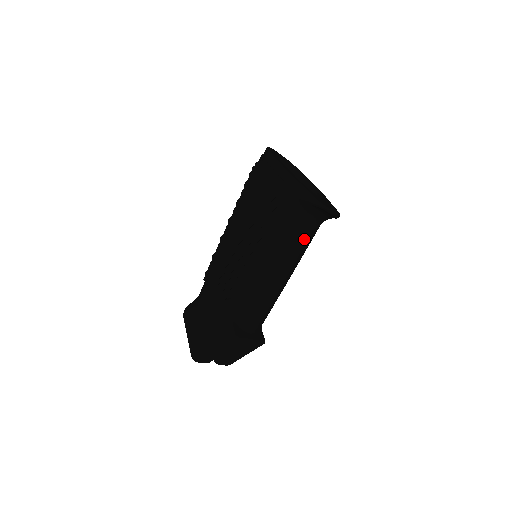
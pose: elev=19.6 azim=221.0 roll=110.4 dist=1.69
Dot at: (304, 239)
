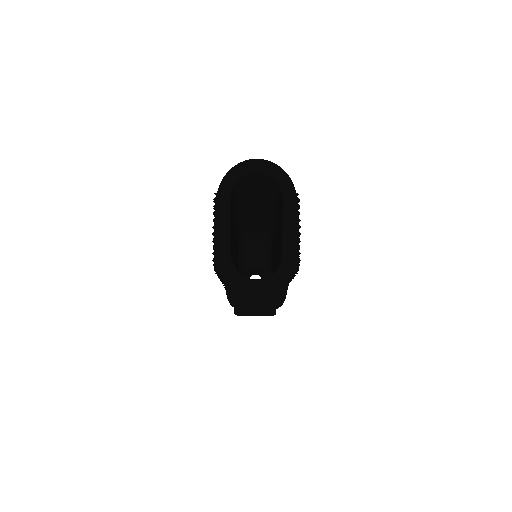
Dot at: occluded
